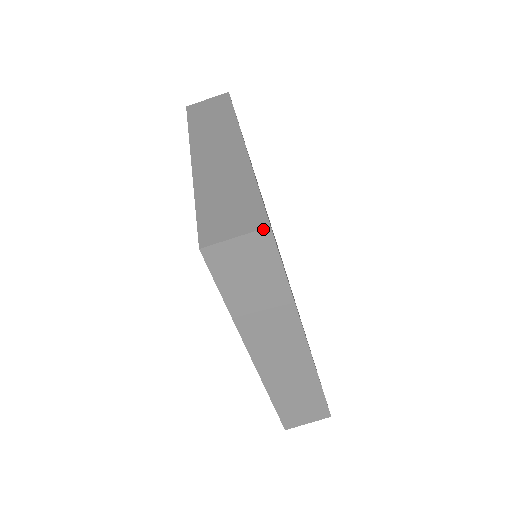
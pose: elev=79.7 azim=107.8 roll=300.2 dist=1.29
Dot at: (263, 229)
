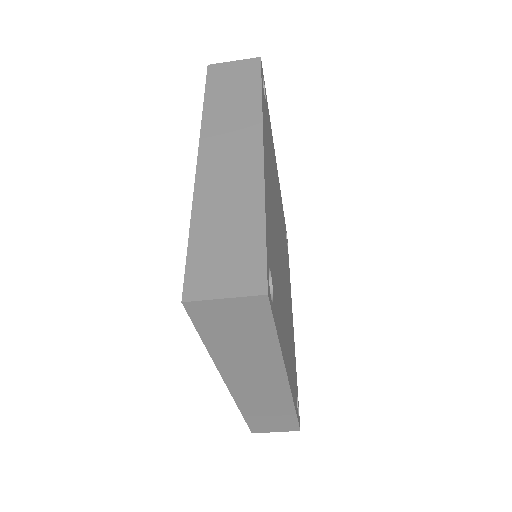
Dot at: (259, 296)
